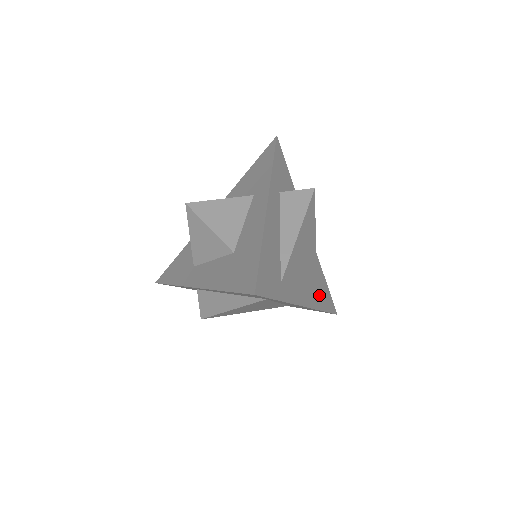
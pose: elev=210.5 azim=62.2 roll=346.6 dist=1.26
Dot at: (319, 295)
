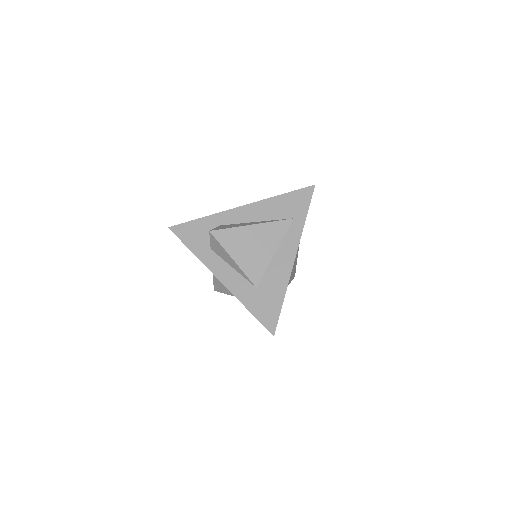
Dot at: occluded
